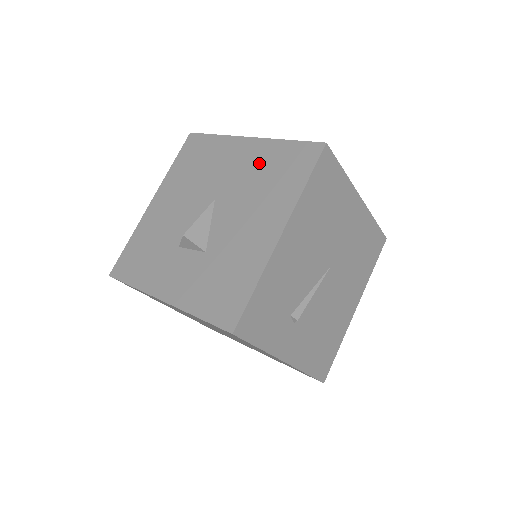
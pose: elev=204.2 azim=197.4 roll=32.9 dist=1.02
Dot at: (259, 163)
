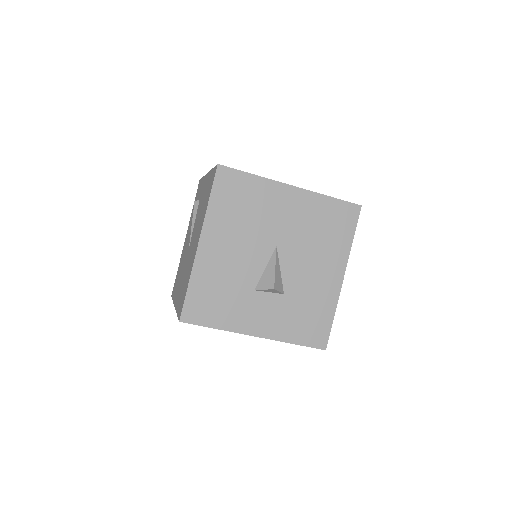
Dot at: (310, 215)
